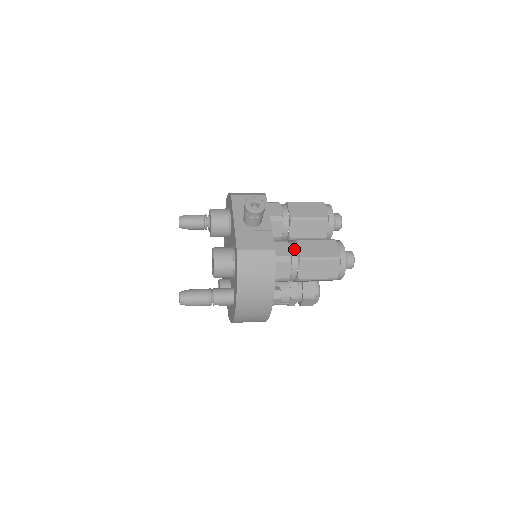
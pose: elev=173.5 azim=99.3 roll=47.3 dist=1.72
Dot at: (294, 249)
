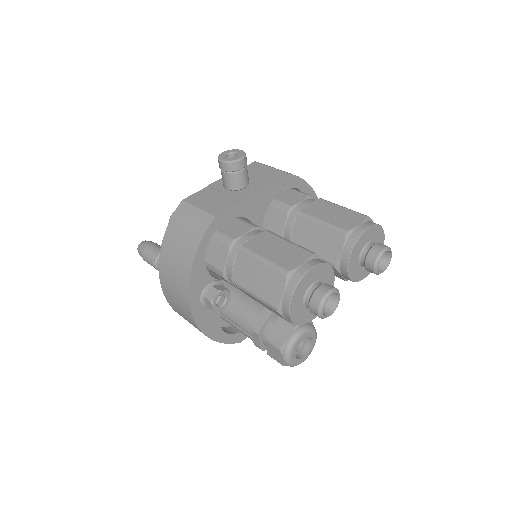
Dot at: (249, 236)
